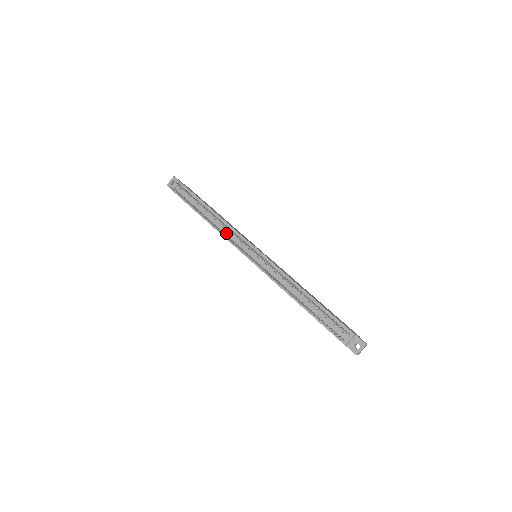
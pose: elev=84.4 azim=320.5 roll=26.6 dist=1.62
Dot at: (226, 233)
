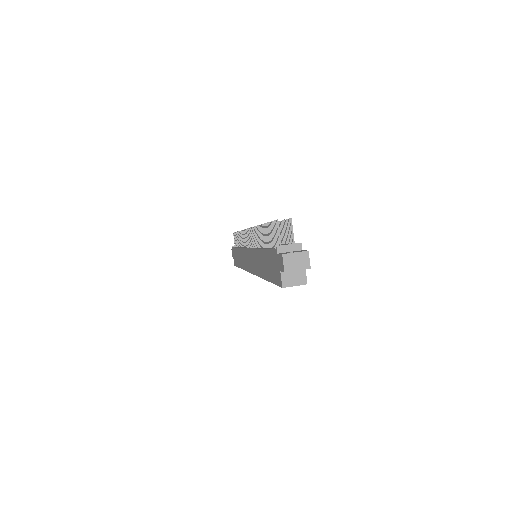
Dot at: occluded
